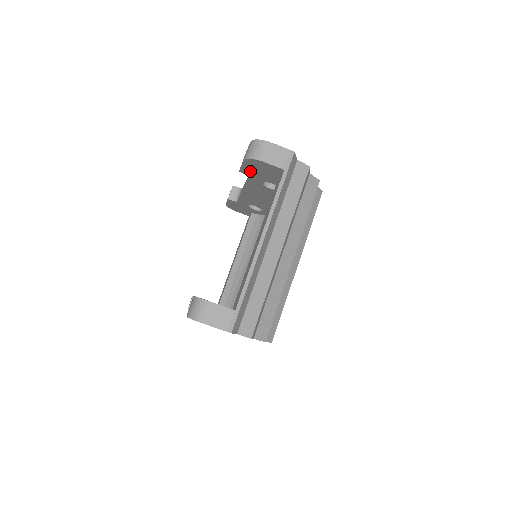
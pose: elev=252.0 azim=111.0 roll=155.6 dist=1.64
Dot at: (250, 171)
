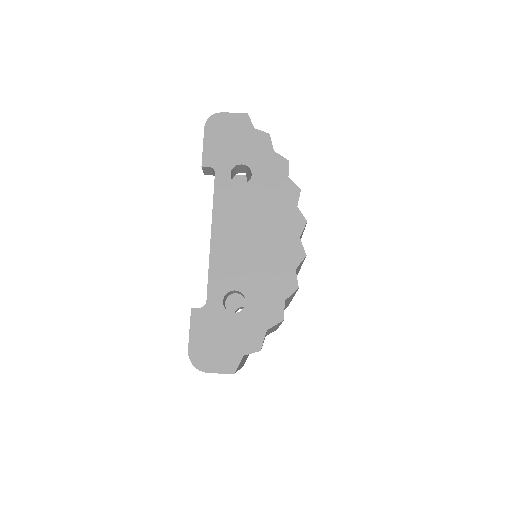
Dot at: occluded
